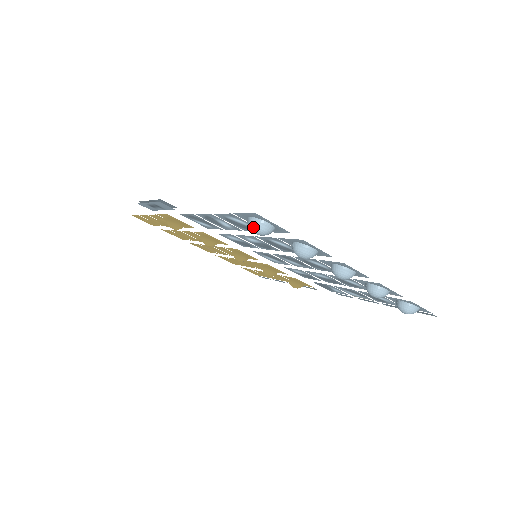
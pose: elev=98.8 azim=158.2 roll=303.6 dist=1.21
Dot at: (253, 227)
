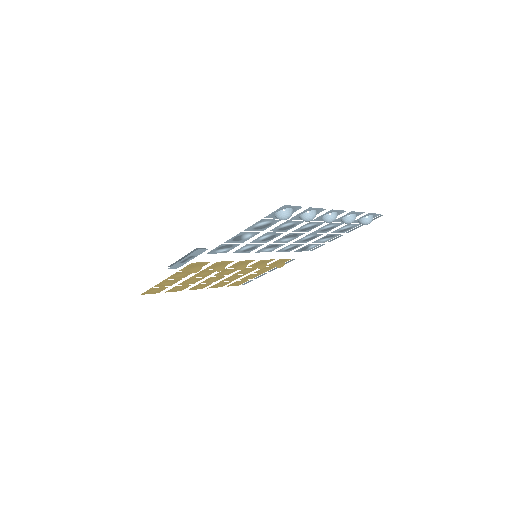
Dot at: (283, 216)
